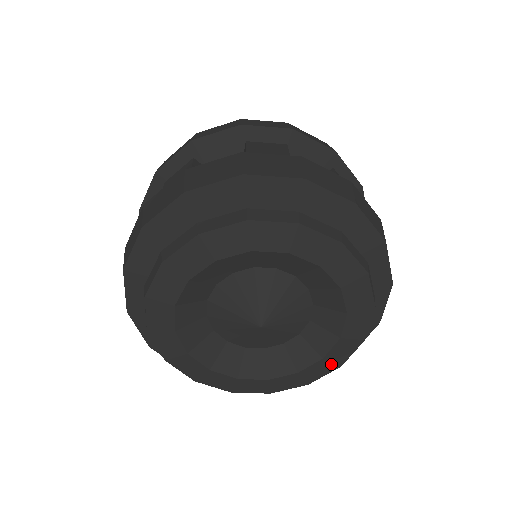
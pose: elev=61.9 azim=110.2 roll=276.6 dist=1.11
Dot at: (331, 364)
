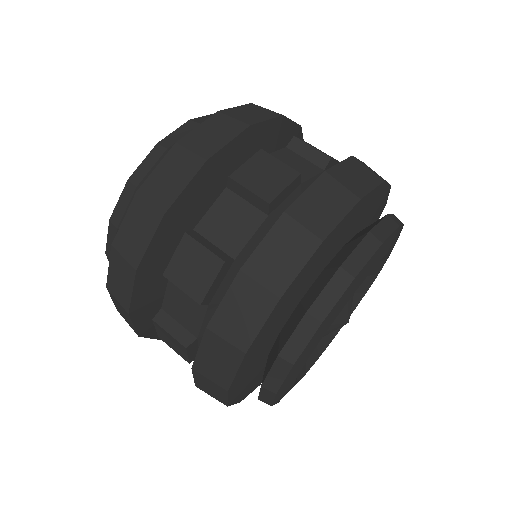
Dot at: occluded
